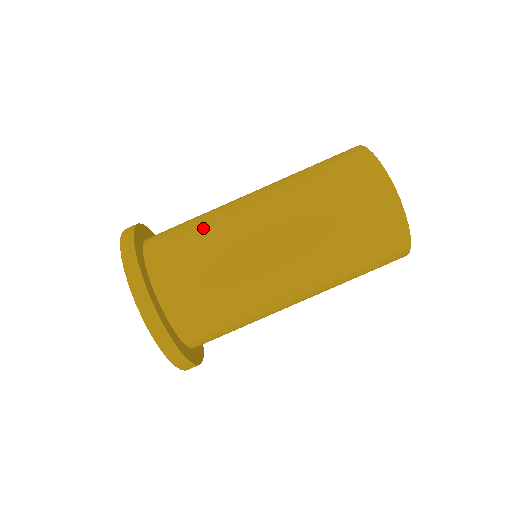
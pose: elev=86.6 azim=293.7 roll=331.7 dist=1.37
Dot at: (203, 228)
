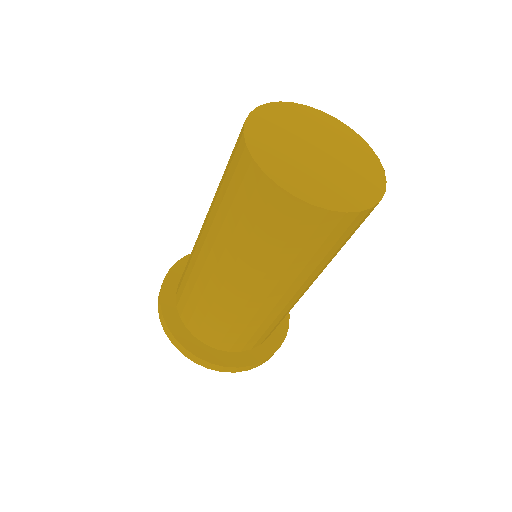
Dot at: (190, 255)
